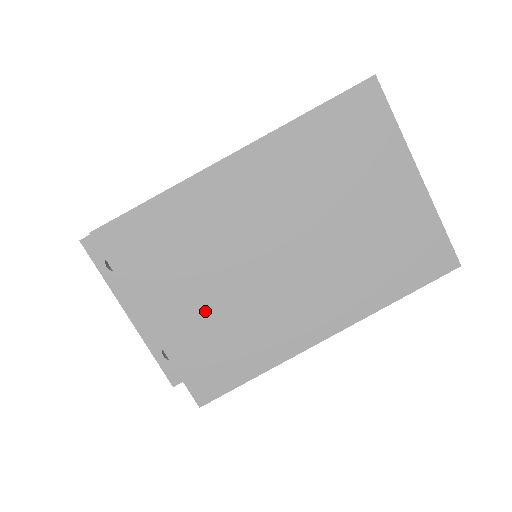
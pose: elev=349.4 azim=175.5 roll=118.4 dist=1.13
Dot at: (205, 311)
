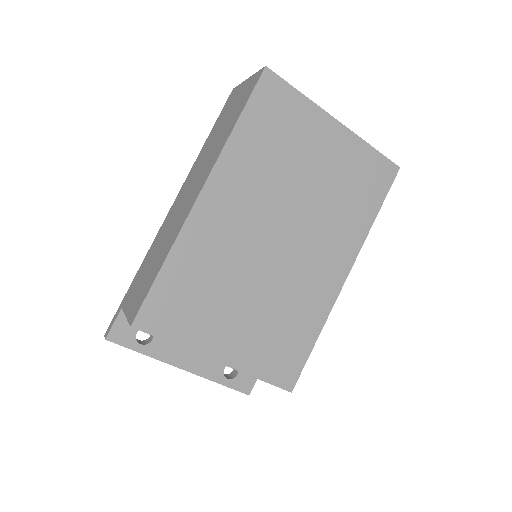
Dot at: (253, 322)
